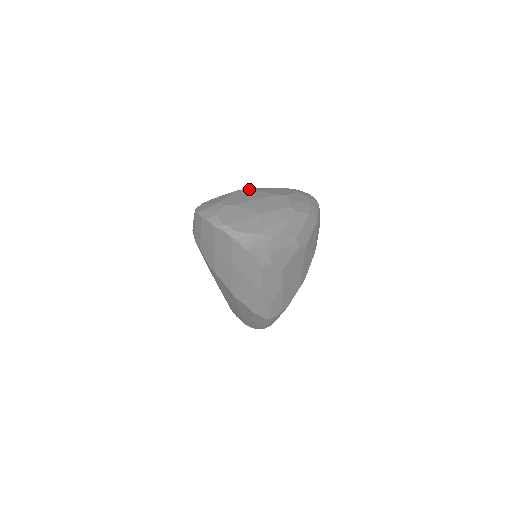
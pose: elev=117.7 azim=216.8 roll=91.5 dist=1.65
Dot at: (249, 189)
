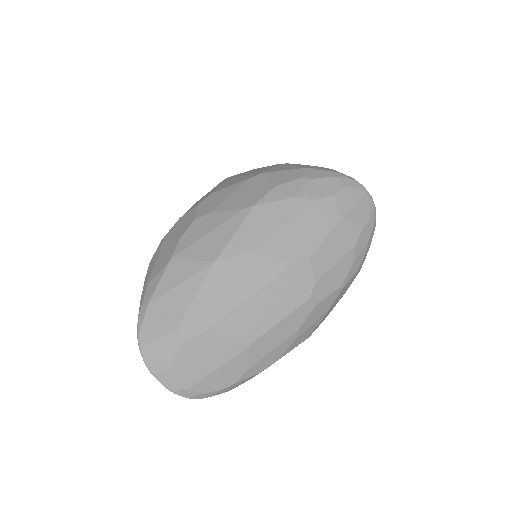
Dot at: (242, 239)
